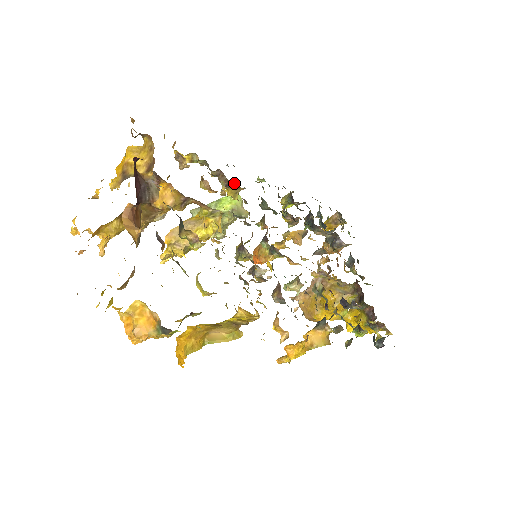
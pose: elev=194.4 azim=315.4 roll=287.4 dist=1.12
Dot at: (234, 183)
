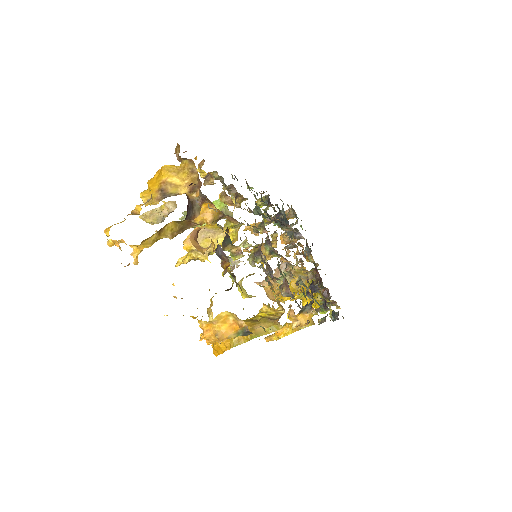
Dot at: (242, 195)
